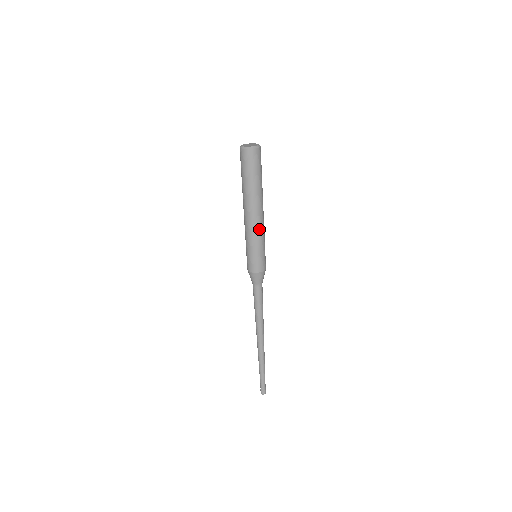
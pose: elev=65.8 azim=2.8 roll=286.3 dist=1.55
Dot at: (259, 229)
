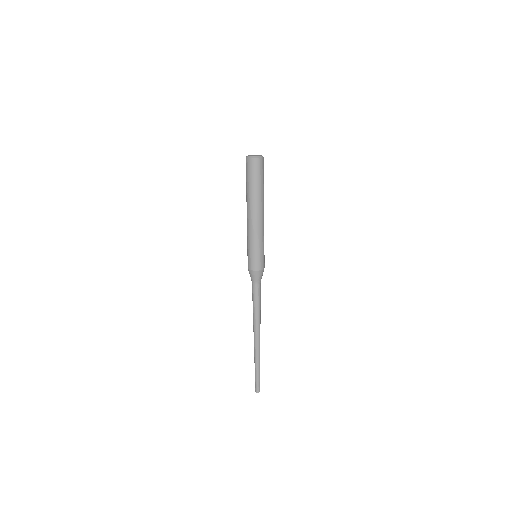
Dot at: (260, 230)
